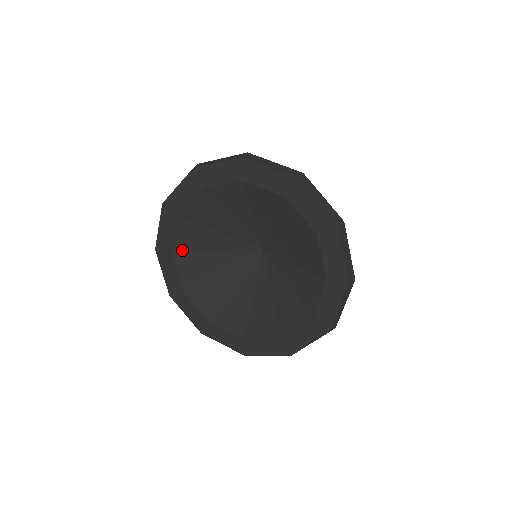
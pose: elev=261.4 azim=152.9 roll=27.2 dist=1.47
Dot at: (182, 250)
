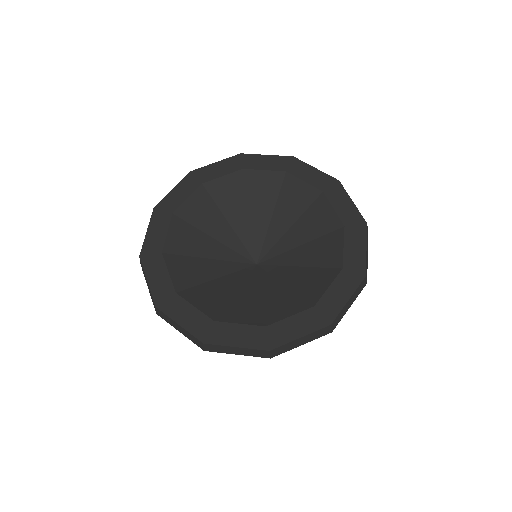
Dot at: (174, 252)
